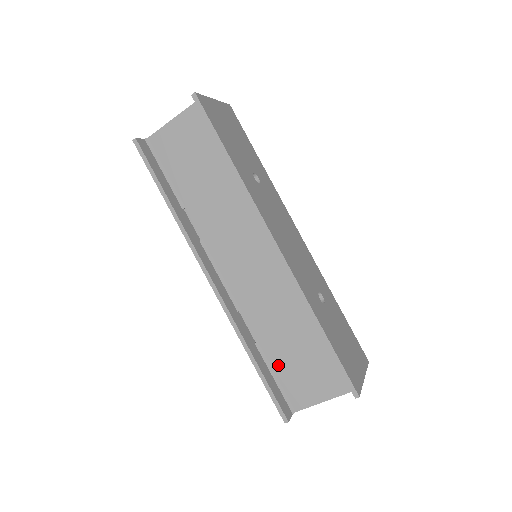
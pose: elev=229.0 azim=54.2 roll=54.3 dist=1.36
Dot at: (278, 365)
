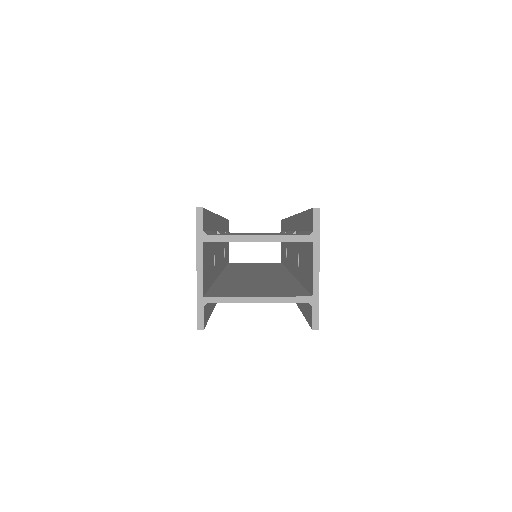
Dot at: occluded
